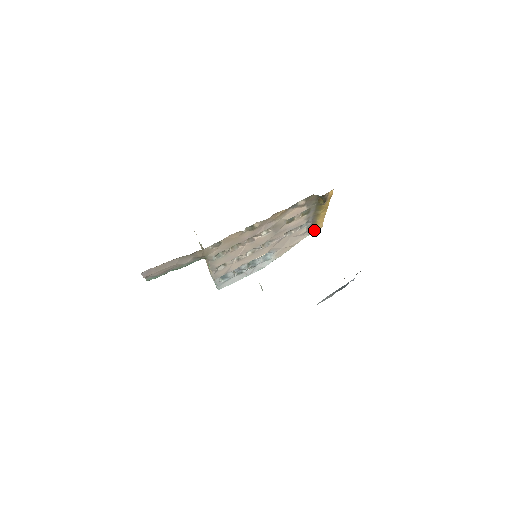
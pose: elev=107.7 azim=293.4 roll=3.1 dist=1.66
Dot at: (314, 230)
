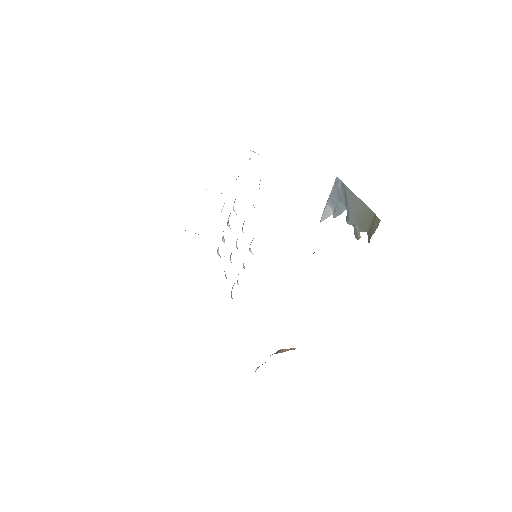
Dot at: occluded
